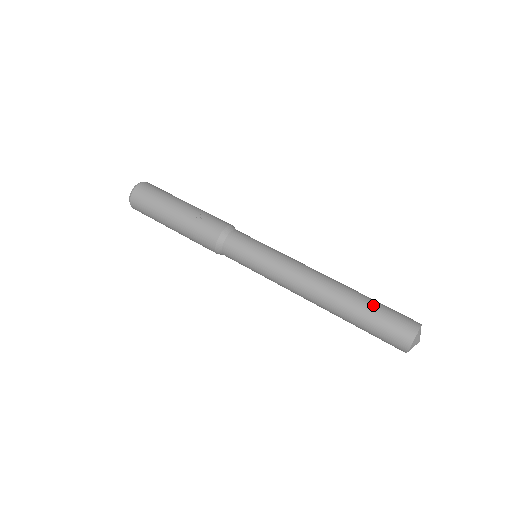
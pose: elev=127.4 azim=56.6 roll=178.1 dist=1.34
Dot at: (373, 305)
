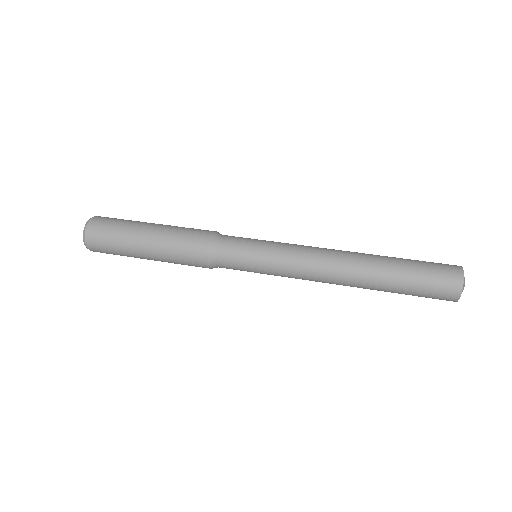
Dot at: occluded
